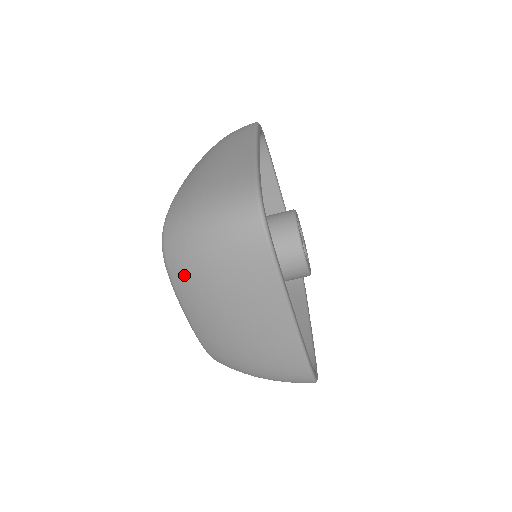
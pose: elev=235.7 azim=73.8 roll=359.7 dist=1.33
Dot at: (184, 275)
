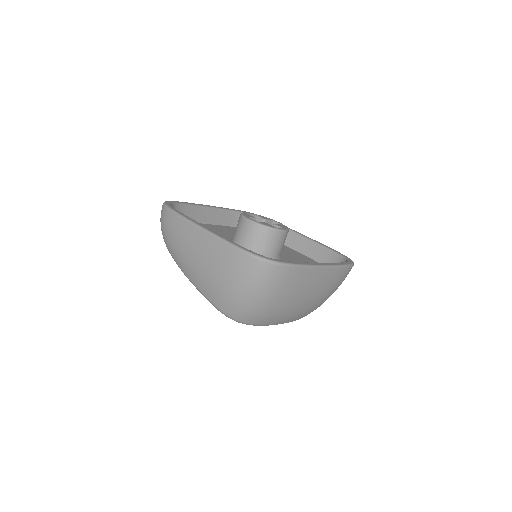
Dot at: (265, 318)
